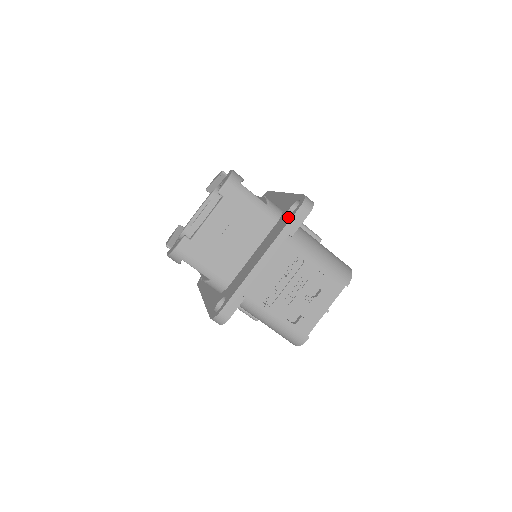
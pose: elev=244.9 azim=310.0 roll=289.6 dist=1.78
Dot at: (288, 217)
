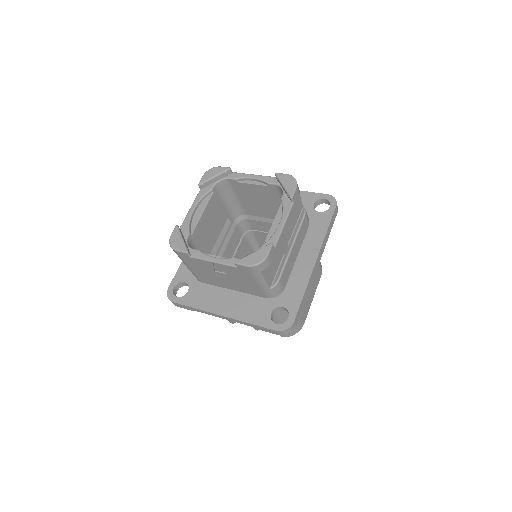
Dot at: (267, 319)
